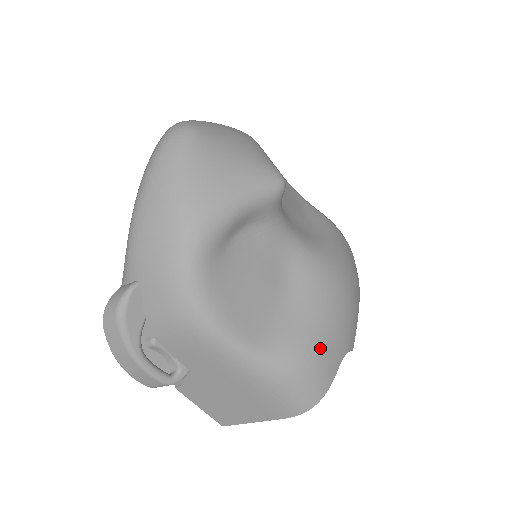
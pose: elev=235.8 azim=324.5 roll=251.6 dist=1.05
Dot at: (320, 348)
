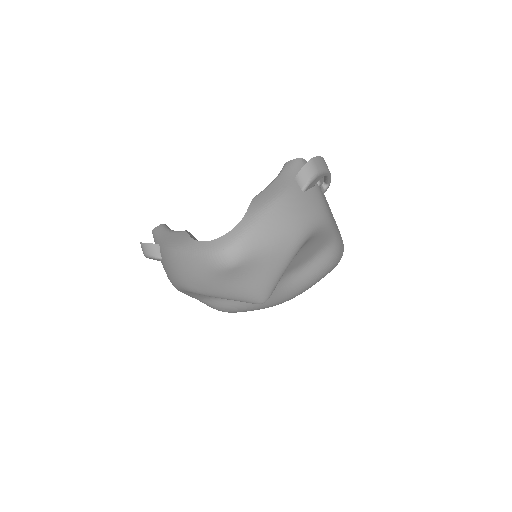
Dot at: occluded
